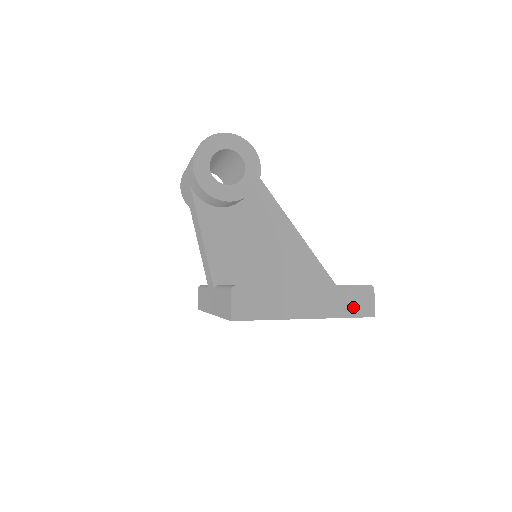
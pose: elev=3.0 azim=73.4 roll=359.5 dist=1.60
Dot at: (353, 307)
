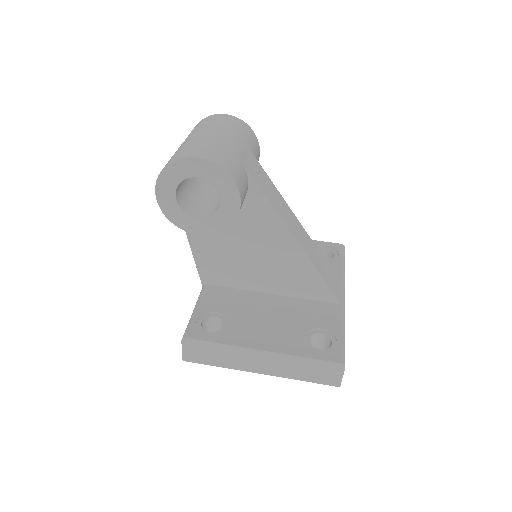
Dot at: (315, 375)
